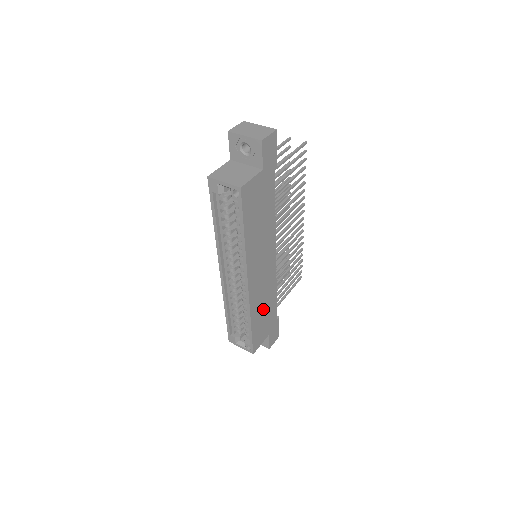
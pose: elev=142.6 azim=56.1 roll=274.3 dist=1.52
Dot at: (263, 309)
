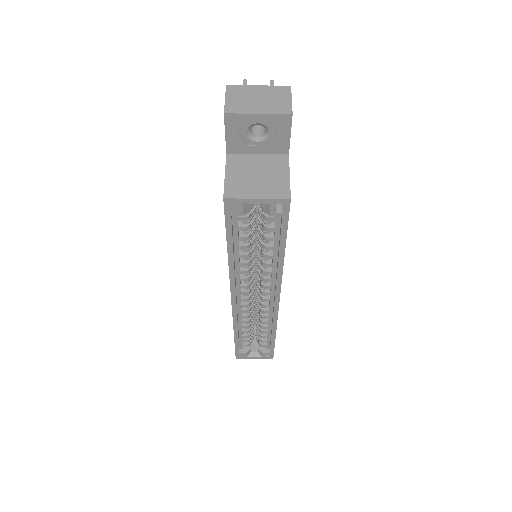
Dot at: occluded
